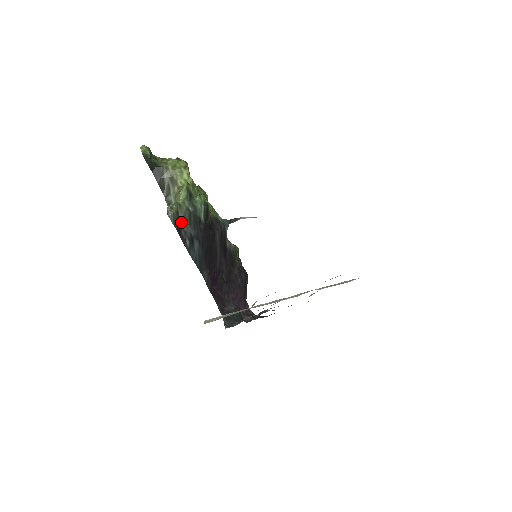
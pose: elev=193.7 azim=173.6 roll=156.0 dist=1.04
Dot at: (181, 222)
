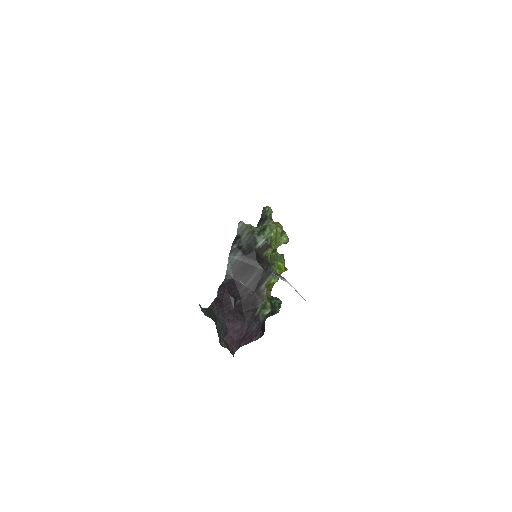
Dot at: (244, 235)
